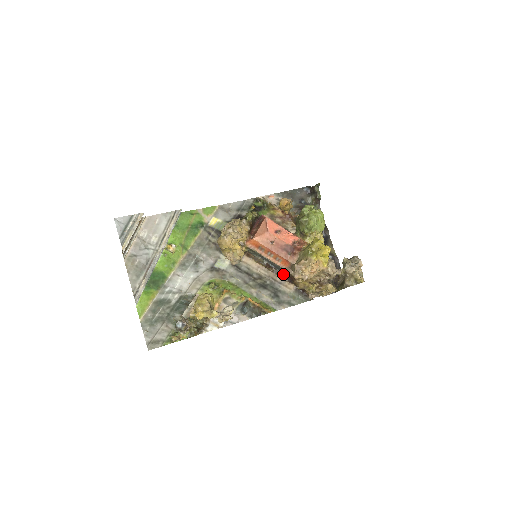
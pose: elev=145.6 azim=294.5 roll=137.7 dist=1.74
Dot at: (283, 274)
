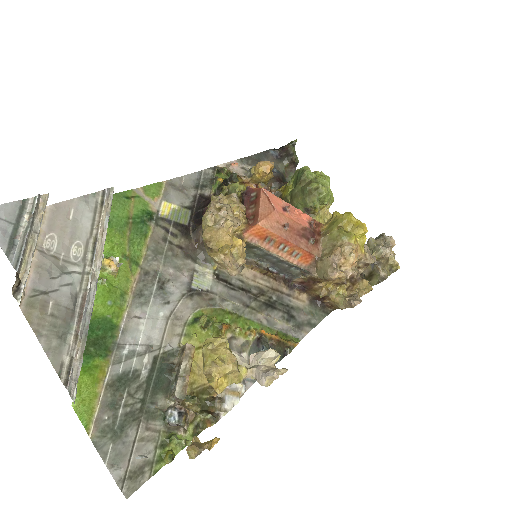
Dot at: (289, 280)
